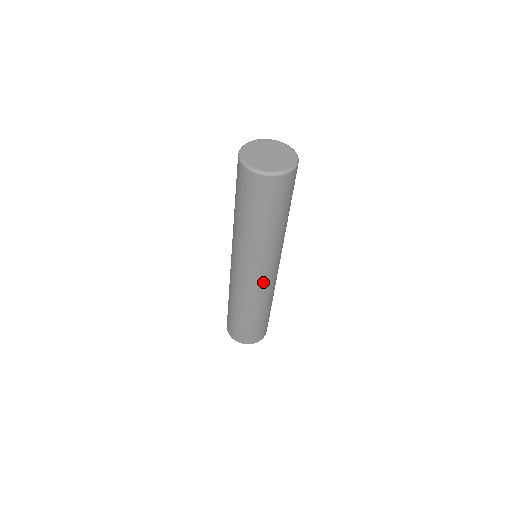
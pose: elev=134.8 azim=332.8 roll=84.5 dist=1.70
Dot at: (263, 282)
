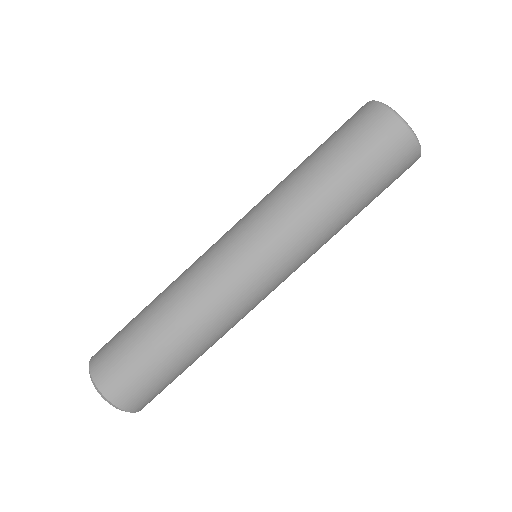
Dot at: occluded
